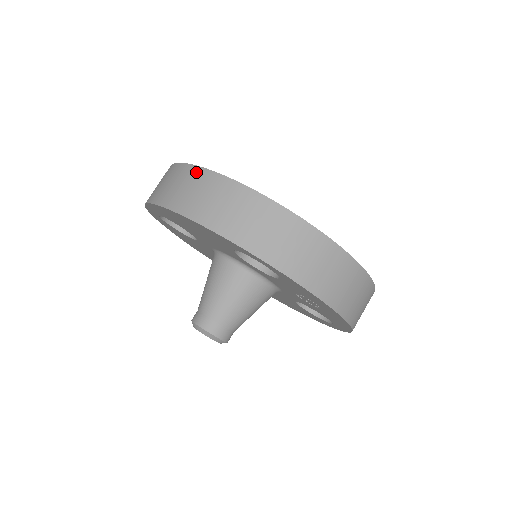
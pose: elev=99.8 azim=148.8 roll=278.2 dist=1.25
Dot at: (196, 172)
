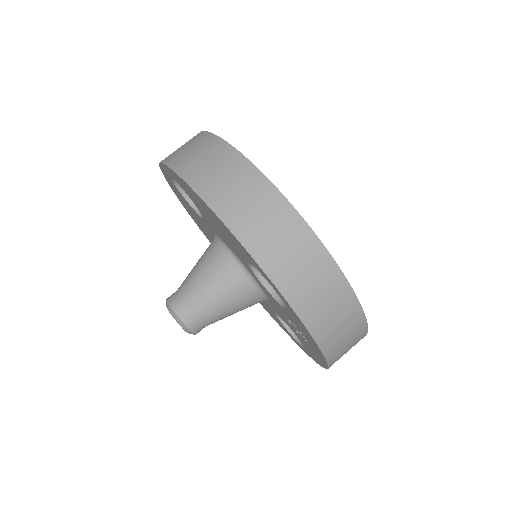
Dot at: (243, 165)
